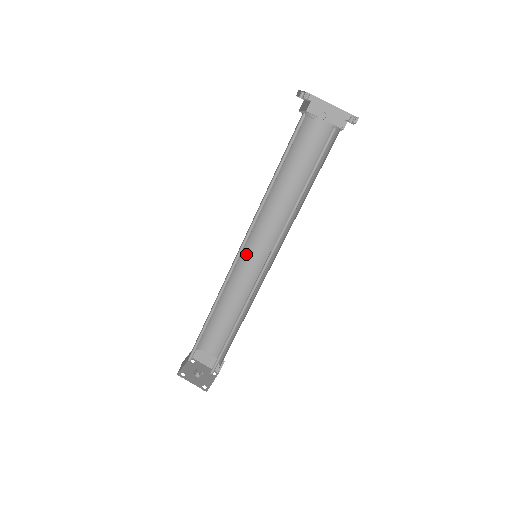
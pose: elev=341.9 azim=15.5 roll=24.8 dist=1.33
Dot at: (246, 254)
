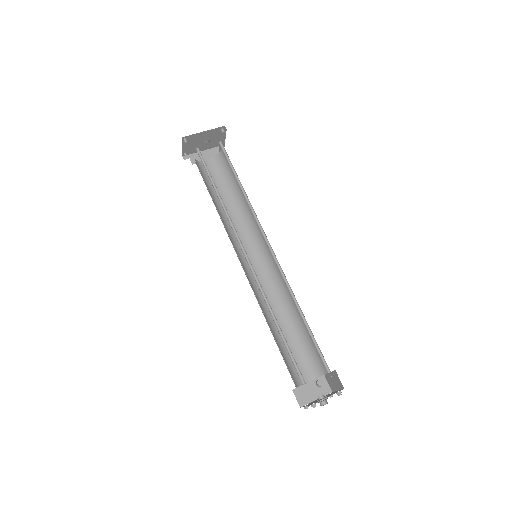
Dot at: (248, 272)
